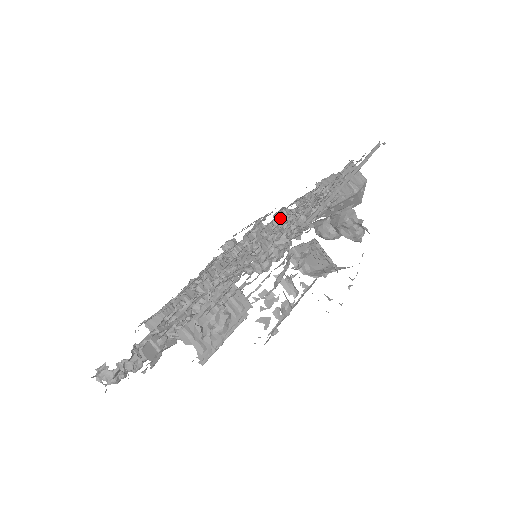
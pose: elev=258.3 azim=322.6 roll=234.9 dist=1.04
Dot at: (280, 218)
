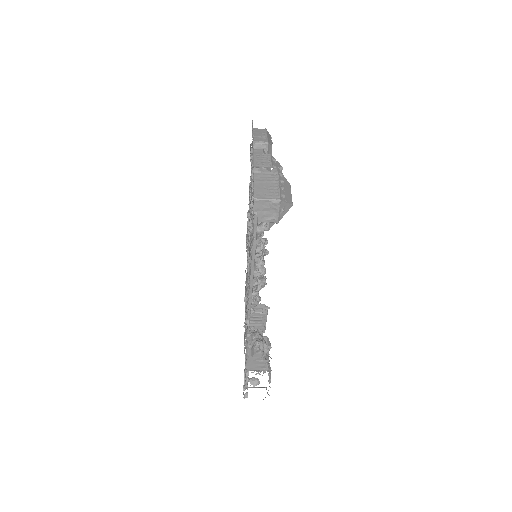
Dot at: occluded
